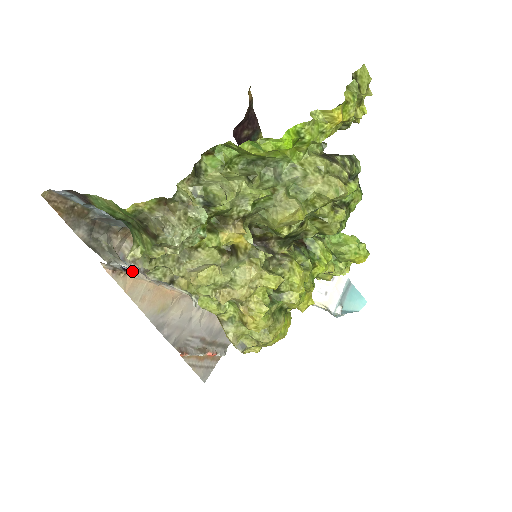
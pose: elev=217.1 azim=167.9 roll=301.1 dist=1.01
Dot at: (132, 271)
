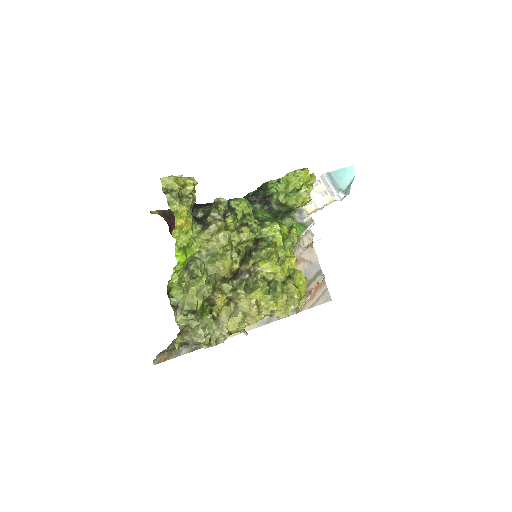
Dot at: occluded
